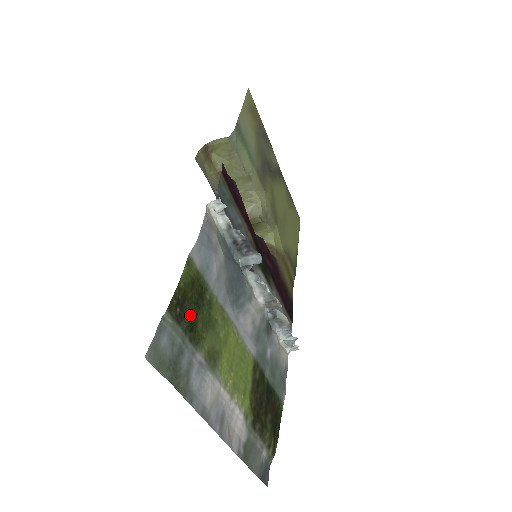
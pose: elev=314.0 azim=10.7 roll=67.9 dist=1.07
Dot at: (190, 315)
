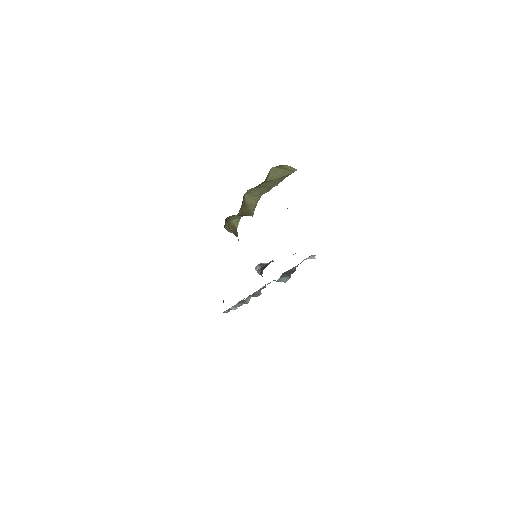
Dot at: occluded
